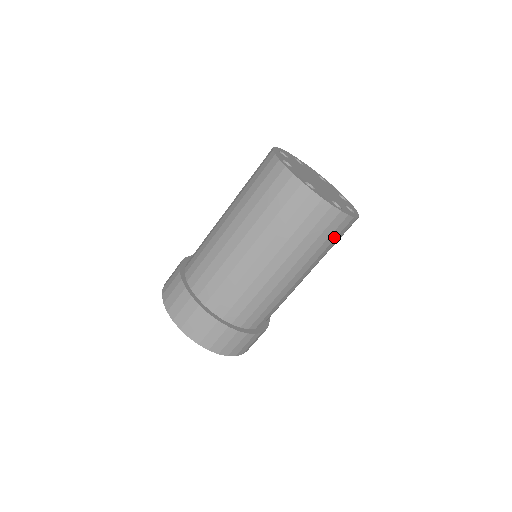
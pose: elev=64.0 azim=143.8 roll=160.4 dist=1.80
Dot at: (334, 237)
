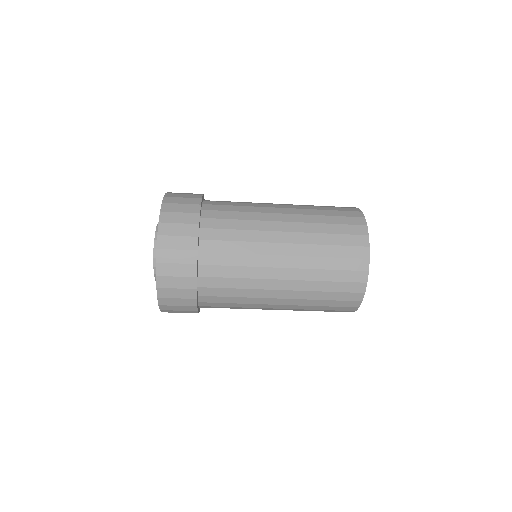
Dot at: occluded
